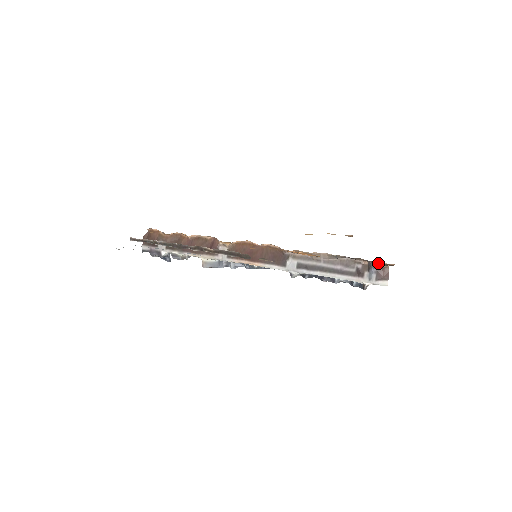
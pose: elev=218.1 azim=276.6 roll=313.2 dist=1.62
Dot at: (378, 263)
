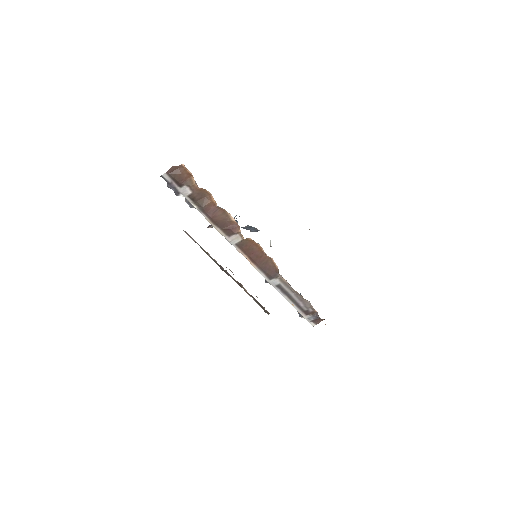
Dot at: (322, 320)
